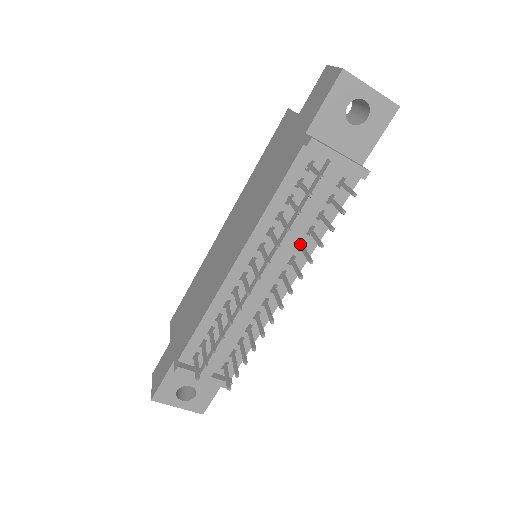
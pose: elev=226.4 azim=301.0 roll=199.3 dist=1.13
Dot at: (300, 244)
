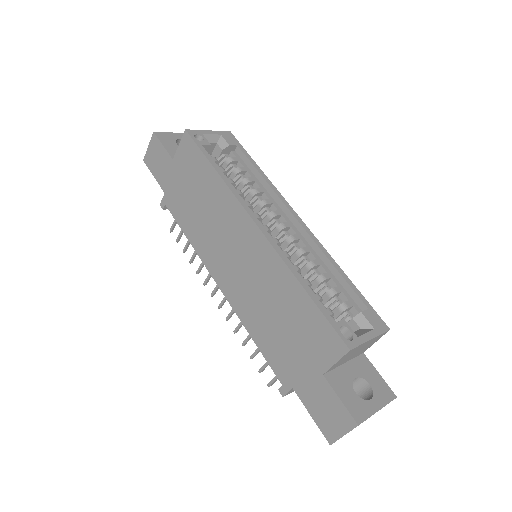
Dot at: occluded
